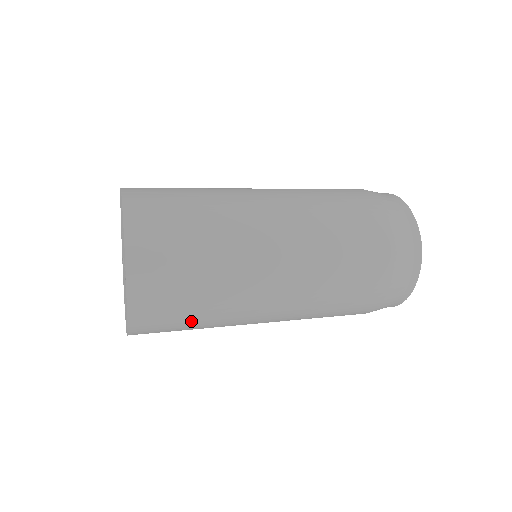
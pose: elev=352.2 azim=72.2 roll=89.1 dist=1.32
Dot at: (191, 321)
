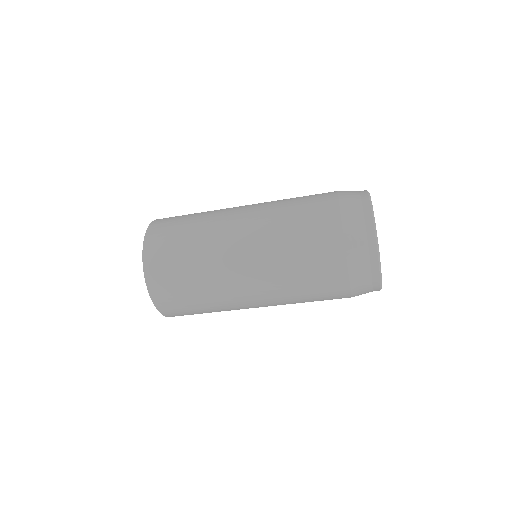
Dot at: (199, 308)
